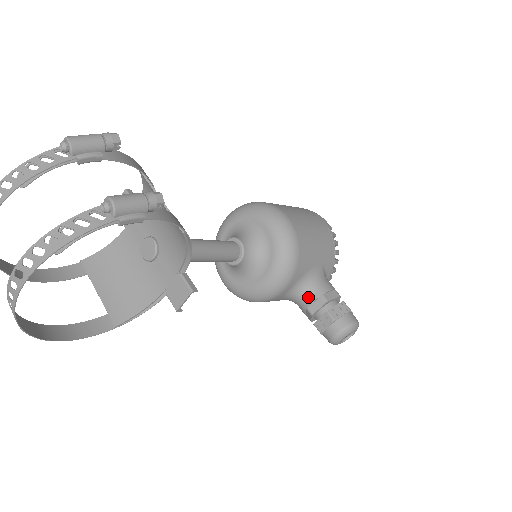
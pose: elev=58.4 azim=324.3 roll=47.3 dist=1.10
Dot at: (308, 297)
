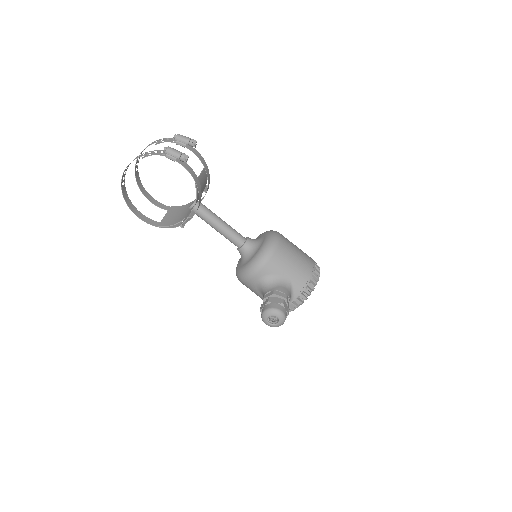
Dot at: (268, 289)
